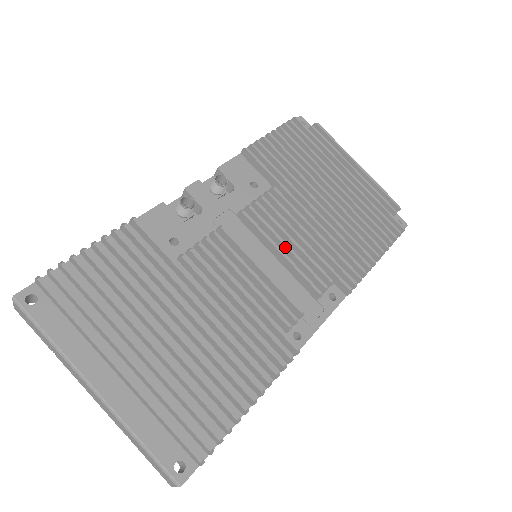
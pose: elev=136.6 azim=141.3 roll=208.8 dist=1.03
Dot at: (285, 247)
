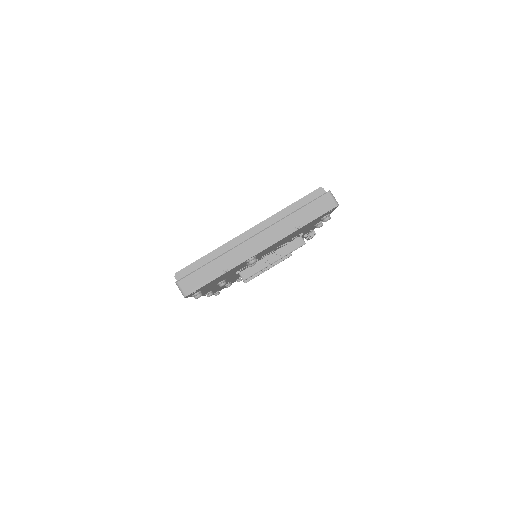
Dot at: occluded
